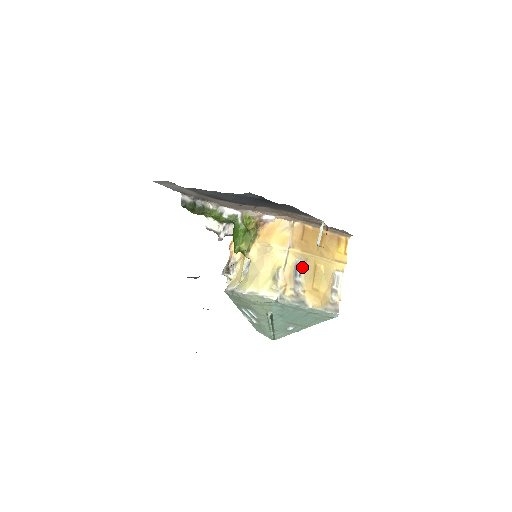
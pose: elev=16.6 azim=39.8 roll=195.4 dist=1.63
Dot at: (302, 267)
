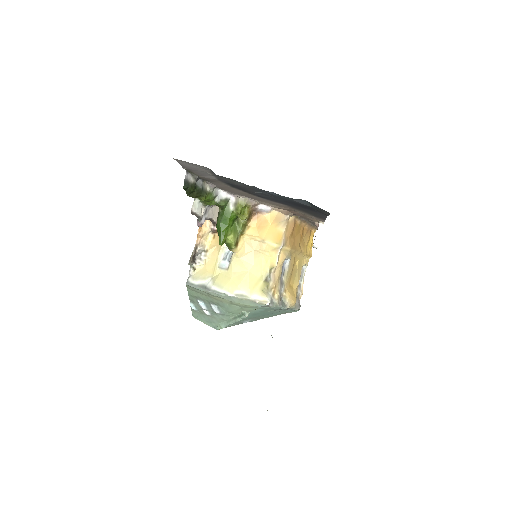
Dot at: (286, 265)
